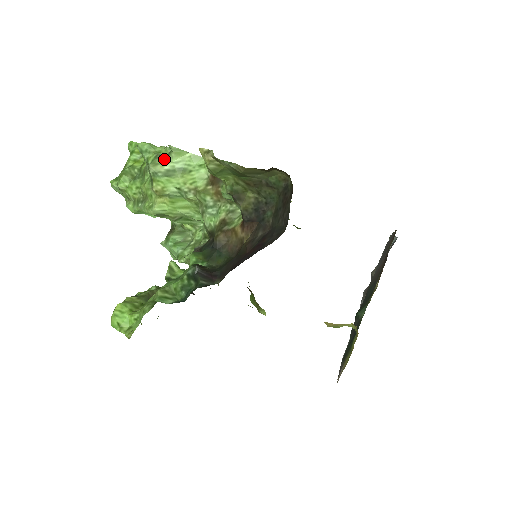
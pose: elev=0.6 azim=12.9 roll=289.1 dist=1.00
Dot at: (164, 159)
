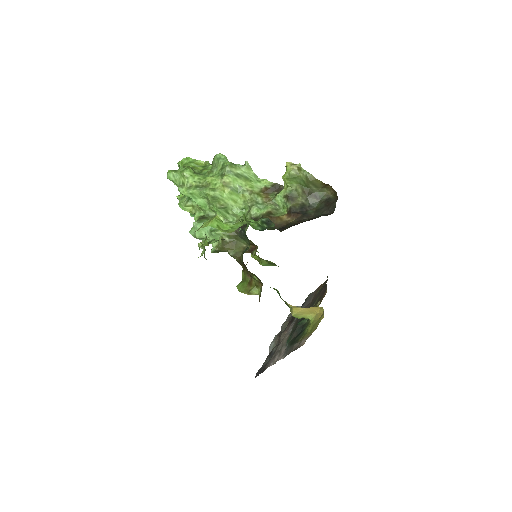
Dot at: (238, 167)
